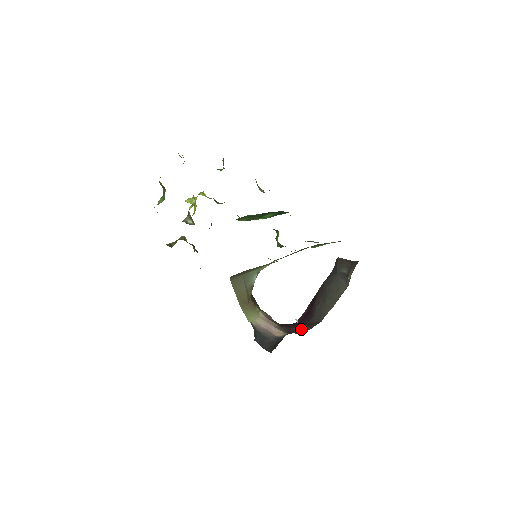
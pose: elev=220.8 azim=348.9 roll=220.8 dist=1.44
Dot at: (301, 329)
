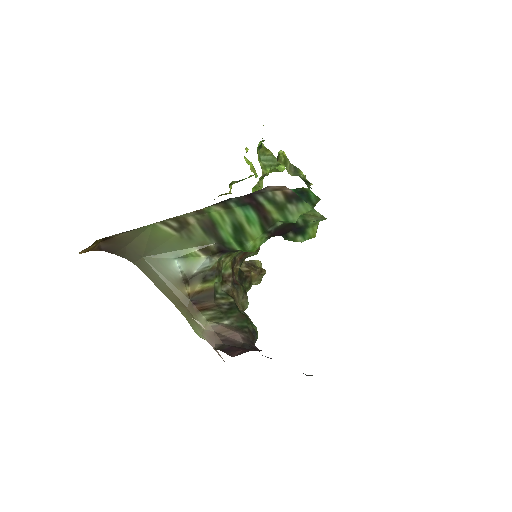
Dot at: (247, 350)
